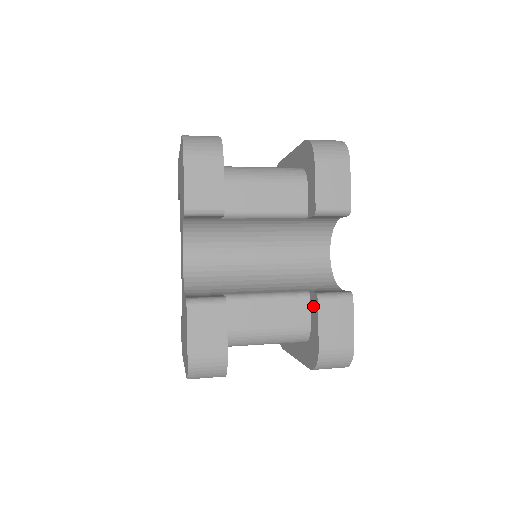
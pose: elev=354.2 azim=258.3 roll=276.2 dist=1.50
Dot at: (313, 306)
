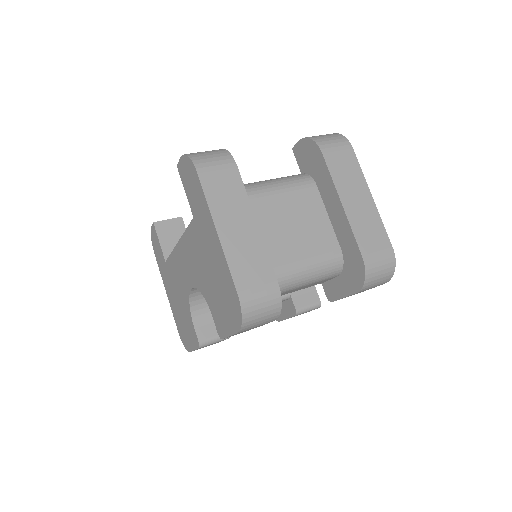
Dot at: (289, 307)
